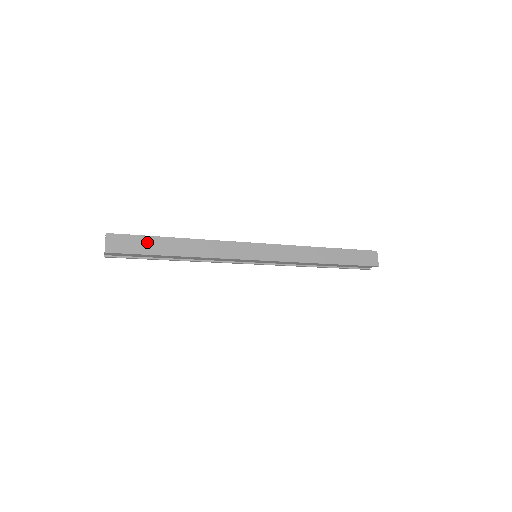
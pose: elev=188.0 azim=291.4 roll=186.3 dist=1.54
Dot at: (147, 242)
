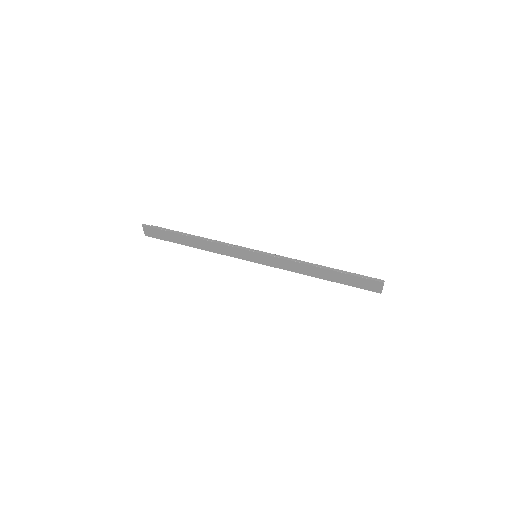
Dot at: (169, 235)
